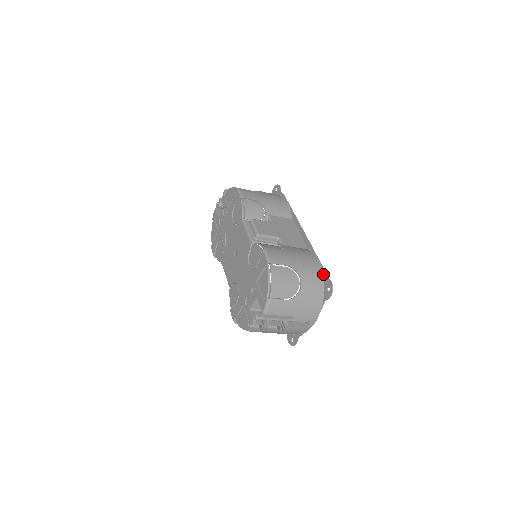
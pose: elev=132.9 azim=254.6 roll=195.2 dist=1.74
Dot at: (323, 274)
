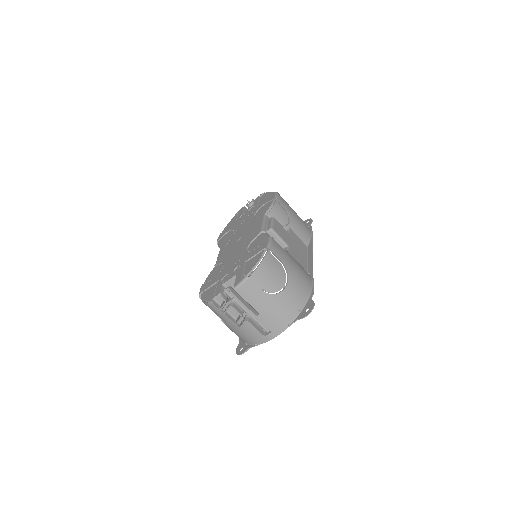
Dot at: (310, 296)
